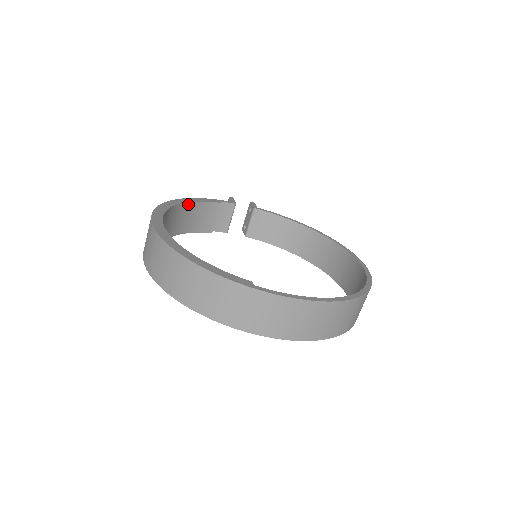
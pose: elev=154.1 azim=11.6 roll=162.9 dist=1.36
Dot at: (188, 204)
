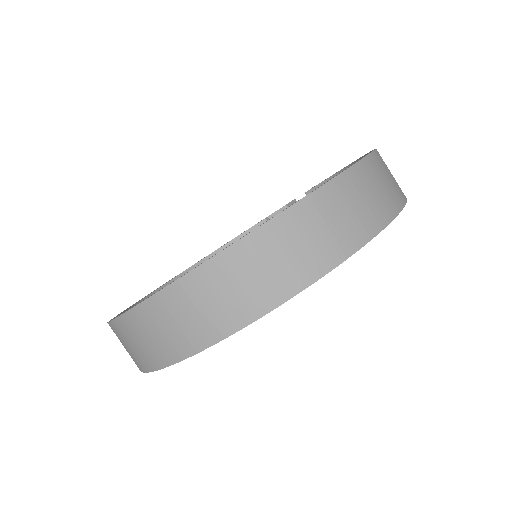
Dot at: (226, 246)
